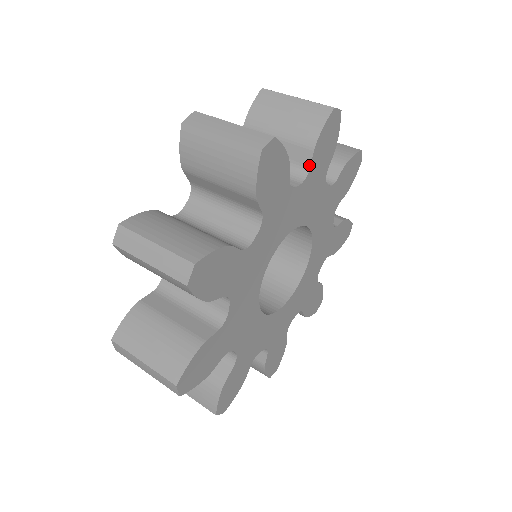
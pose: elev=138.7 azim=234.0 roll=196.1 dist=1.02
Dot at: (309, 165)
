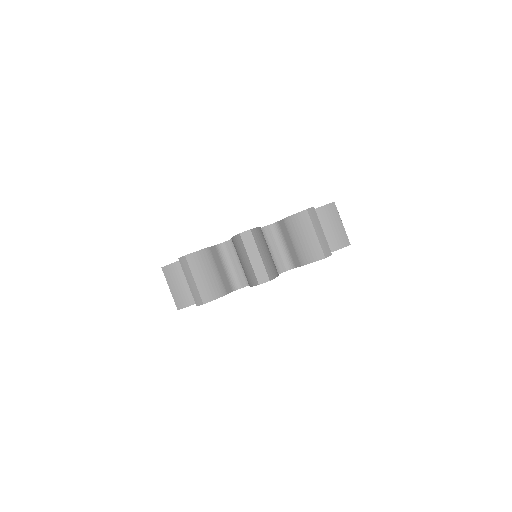
Dot at: (296, 267)
